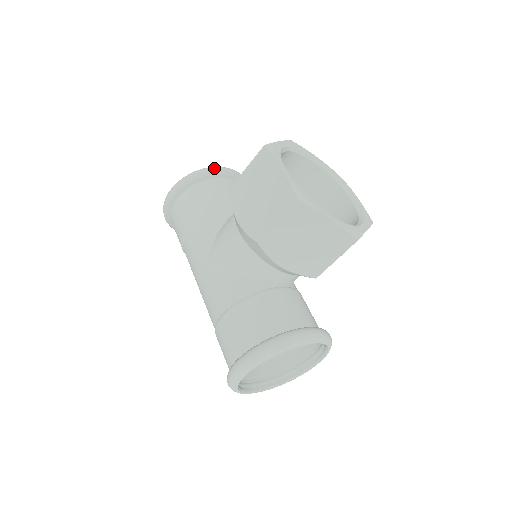
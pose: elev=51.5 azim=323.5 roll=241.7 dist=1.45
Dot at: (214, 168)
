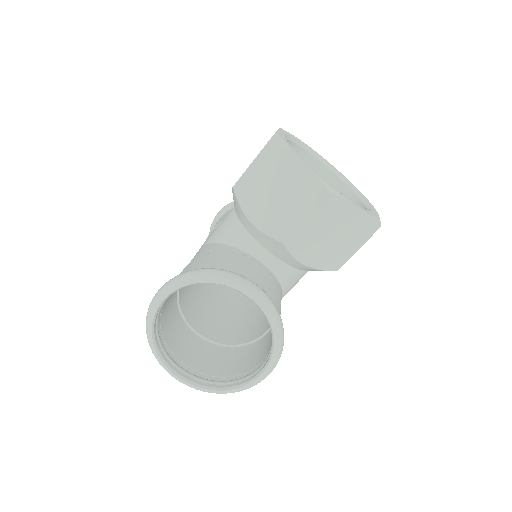
Dot at: occluded
